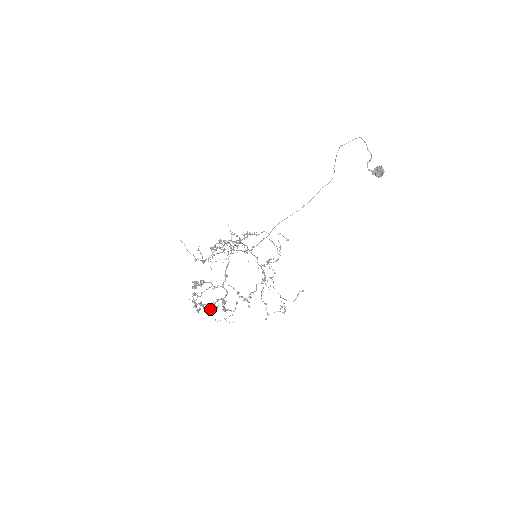
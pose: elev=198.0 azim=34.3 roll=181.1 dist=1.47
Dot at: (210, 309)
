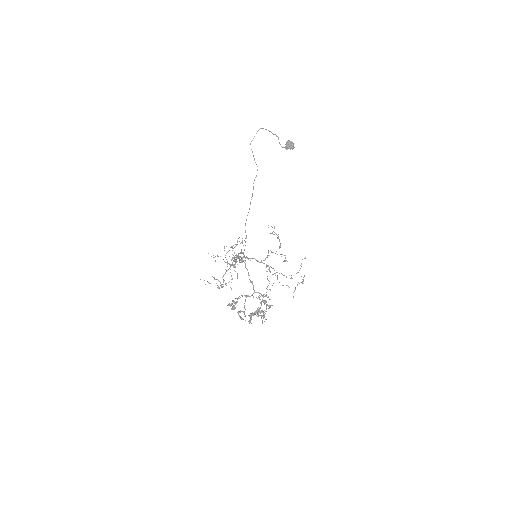
Dot at: occluded
